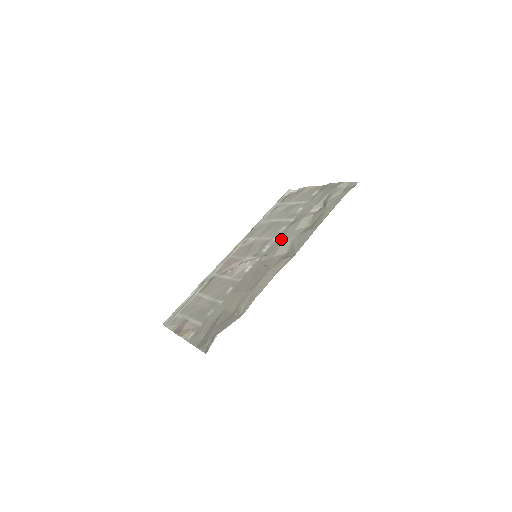
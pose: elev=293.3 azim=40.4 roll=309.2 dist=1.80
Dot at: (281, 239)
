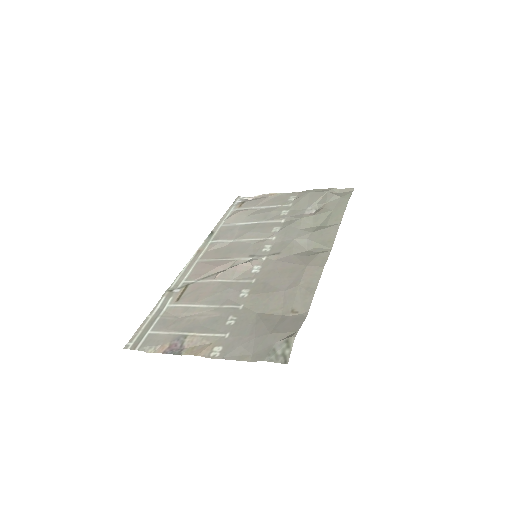
Dot at: (287, 237)
